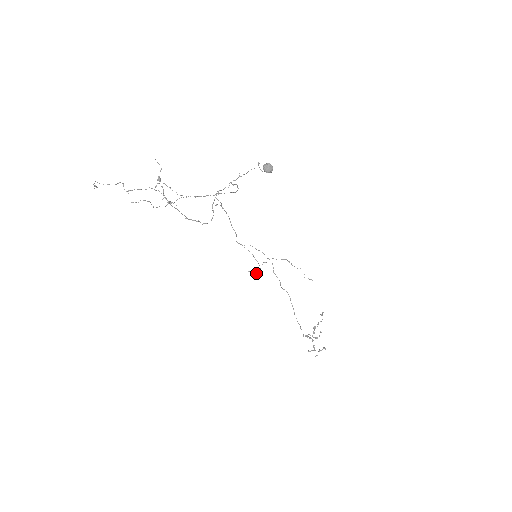
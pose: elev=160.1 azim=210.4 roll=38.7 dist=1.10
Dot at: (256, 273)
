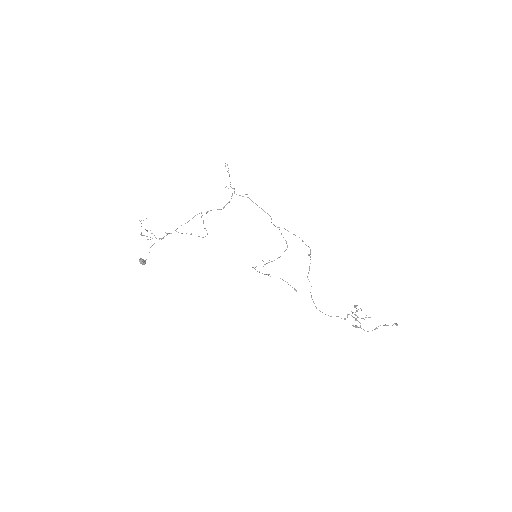
Dot at: (263, 266)
